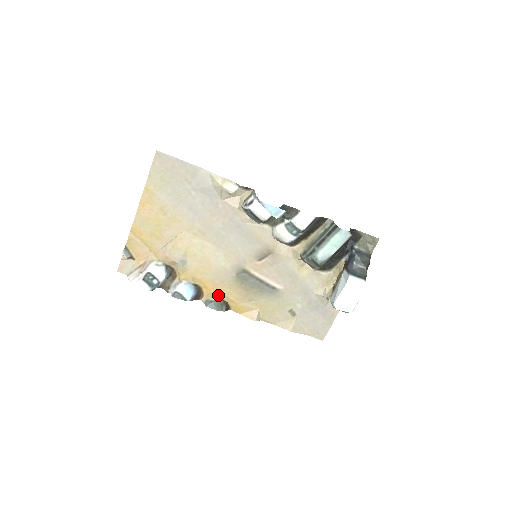
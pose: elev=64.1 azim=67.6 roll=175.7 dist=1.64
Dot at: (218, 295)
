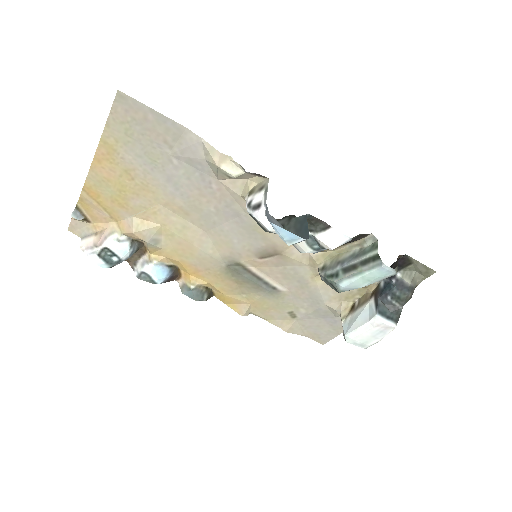
Dot at: (199, 282)
